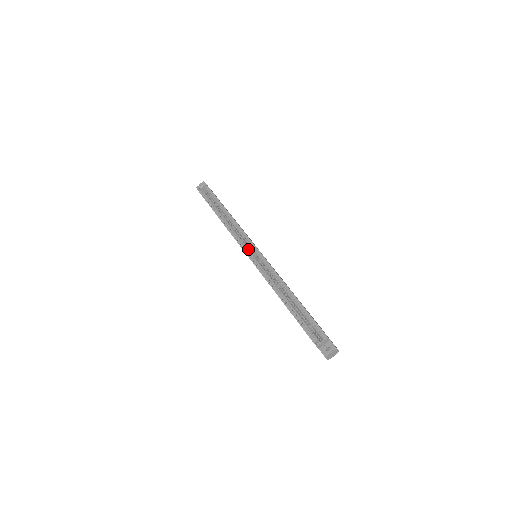
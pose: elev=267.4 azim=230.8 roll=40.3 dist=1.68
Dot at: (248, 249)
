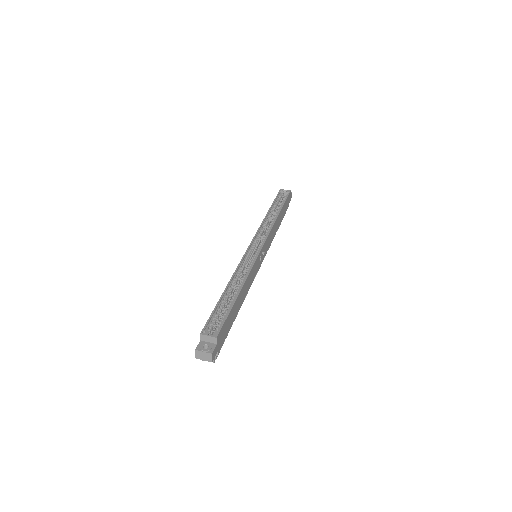
Dot at: (256, 243)
